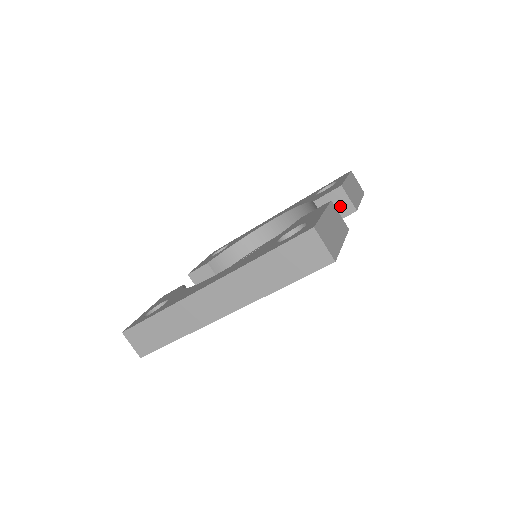
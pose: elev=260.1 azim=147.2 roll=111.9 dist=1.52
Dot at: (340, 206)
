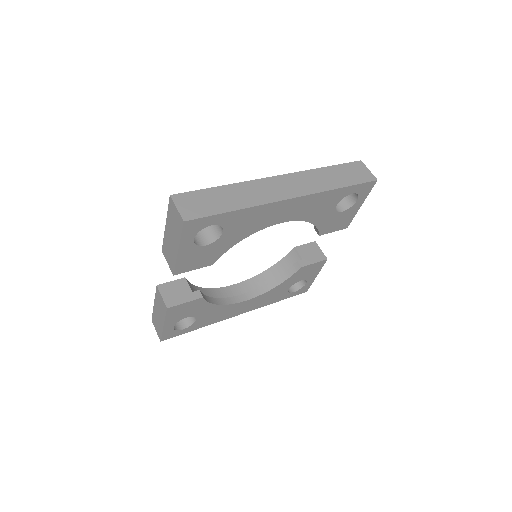
Dot at: (315, 254)
